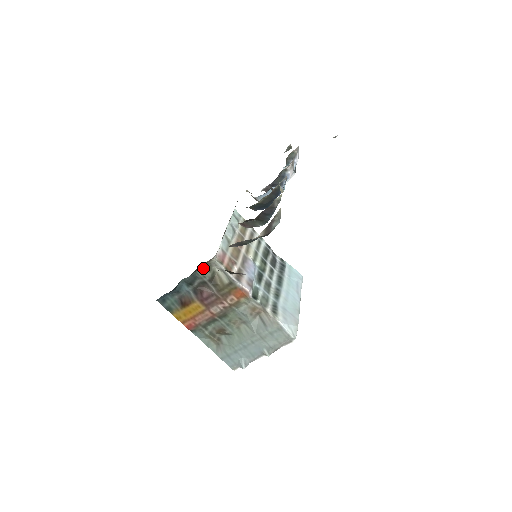
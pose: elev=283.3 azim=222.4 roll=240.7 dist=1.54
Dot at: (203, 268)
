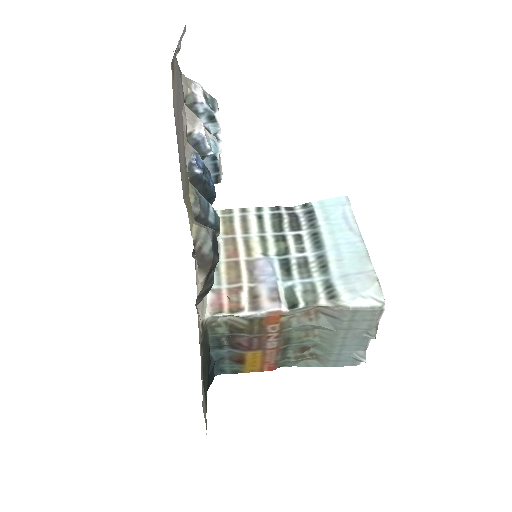
Dot at: (211, 330)
